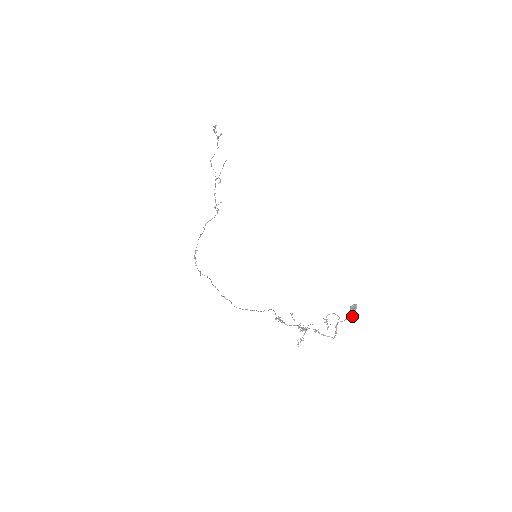
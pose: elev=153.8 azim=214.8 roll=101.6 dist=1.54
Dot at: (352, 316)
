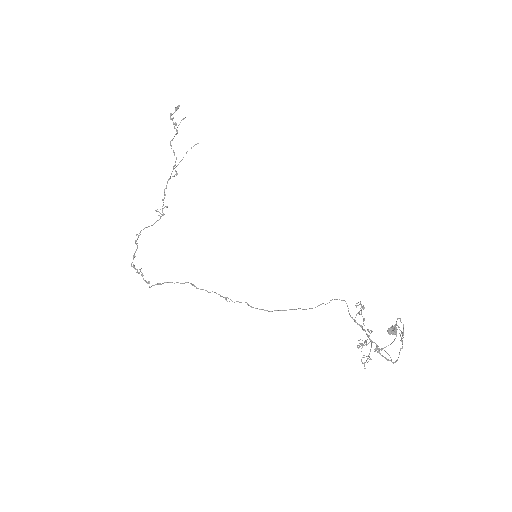
Dot at: (392, 342)
